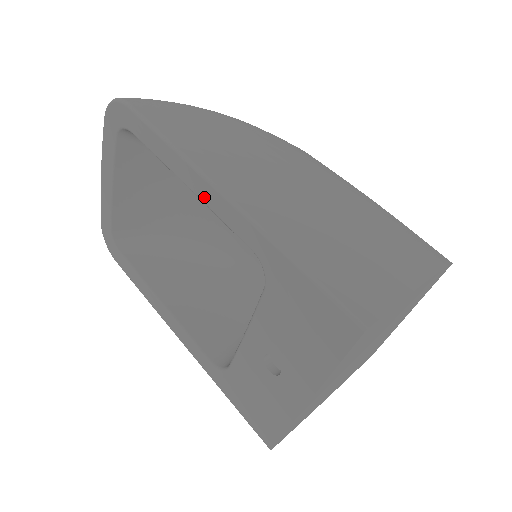
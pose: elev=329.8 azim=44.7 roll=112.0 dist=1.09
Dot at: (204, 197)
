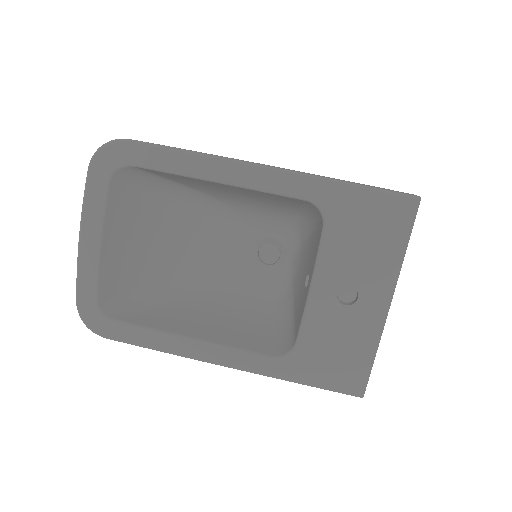
Dot at: (243, 180)
